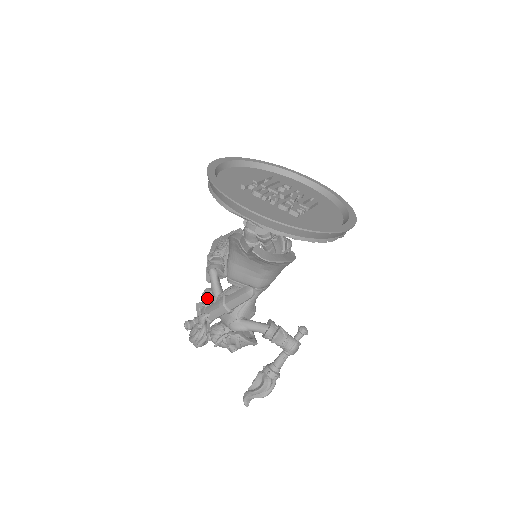
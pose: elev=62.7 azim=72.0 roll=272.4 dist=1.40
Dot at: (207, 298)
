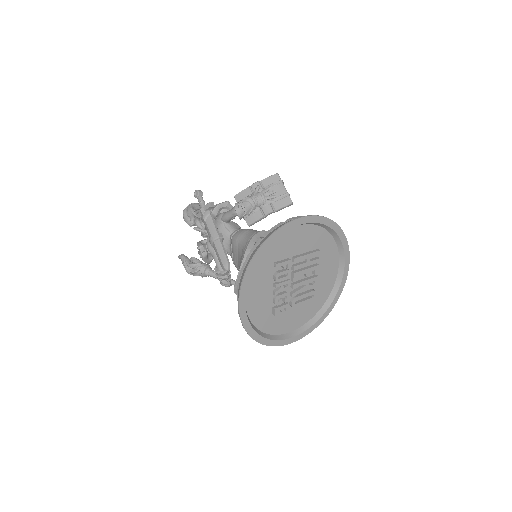
Dot at: (218, 211)
